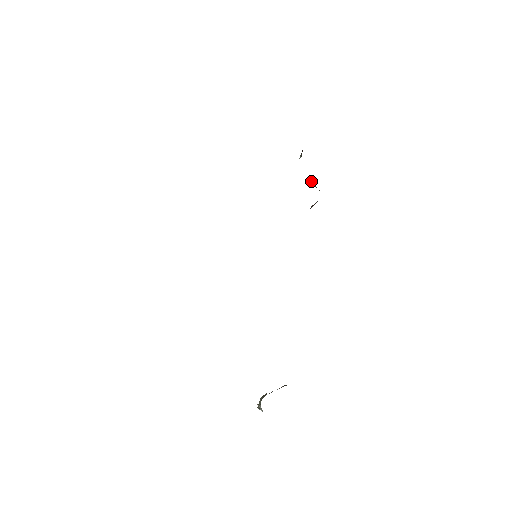
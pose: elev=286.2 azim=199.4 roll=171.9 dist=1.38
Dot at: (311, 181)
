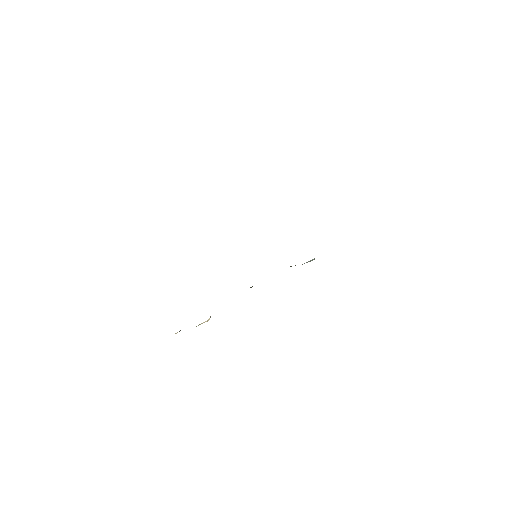
Dot at: occluded
